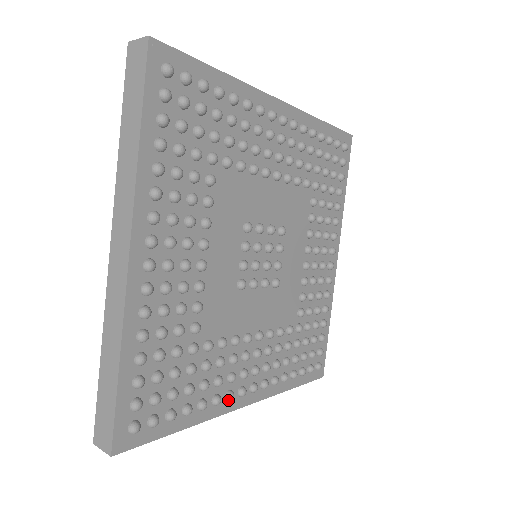
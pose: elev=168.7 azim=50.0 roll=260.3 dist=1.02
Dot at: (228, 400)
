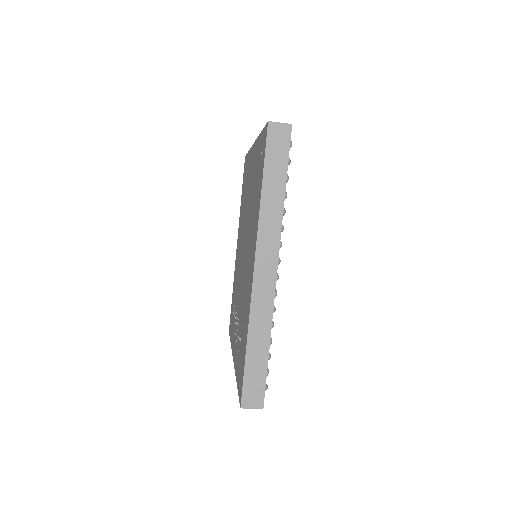
Dot at: occluded
